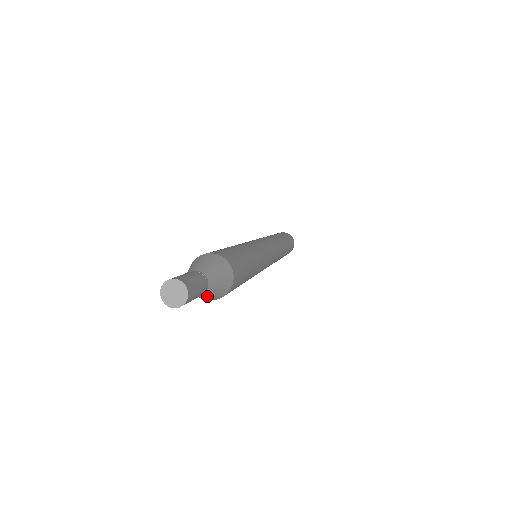
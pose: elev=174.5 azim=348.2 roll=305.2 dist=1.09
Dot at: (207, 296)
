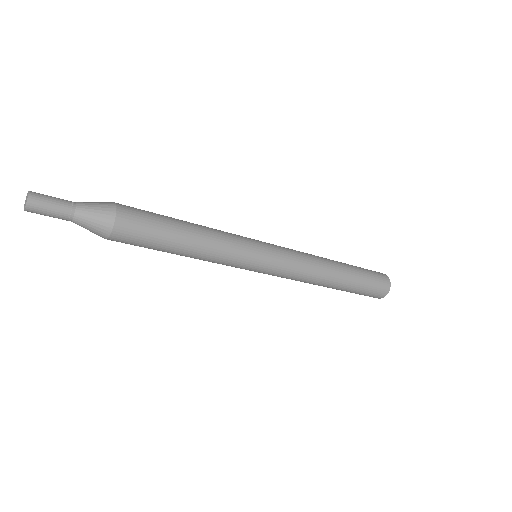
Dot at: occluded
